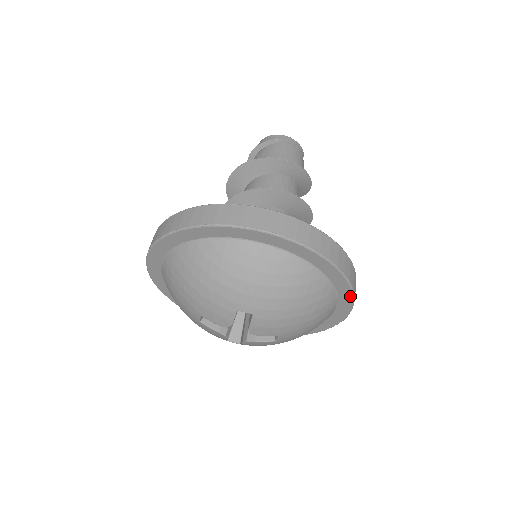
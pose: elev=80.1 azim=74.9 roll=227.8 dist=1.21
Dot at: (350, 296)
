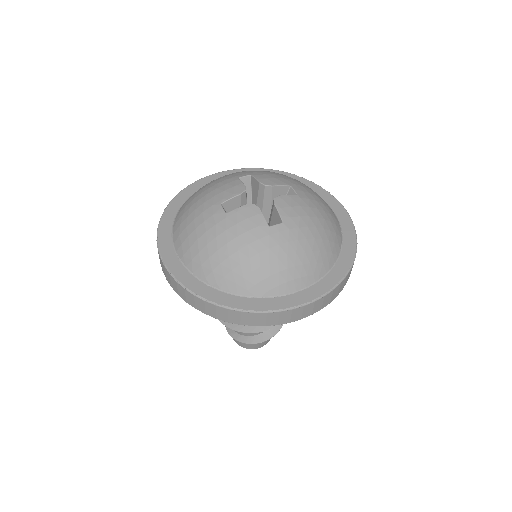
Dot at: (315, 186)
